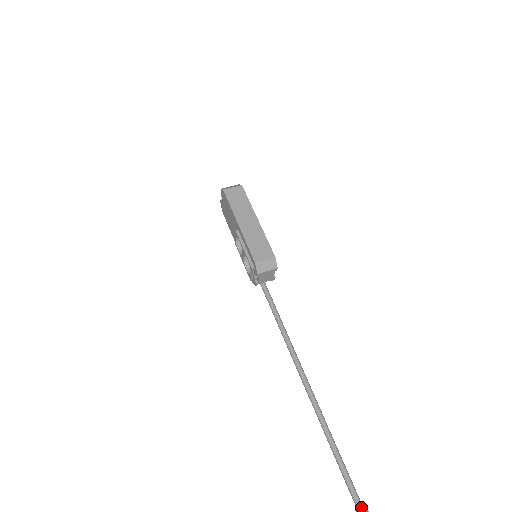
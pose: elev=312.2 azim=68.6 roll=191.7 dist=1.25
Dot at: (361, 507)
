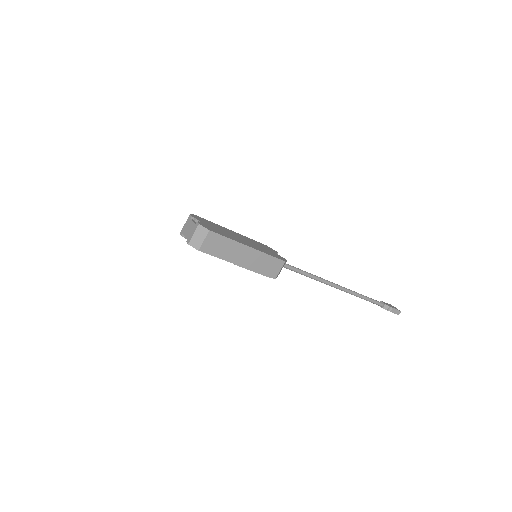
Dot at: (383, 305)
